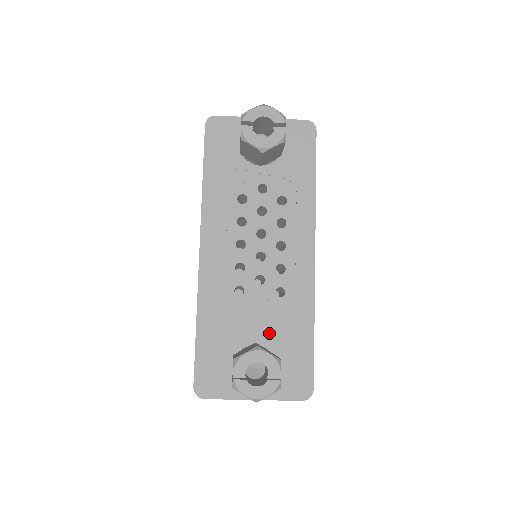
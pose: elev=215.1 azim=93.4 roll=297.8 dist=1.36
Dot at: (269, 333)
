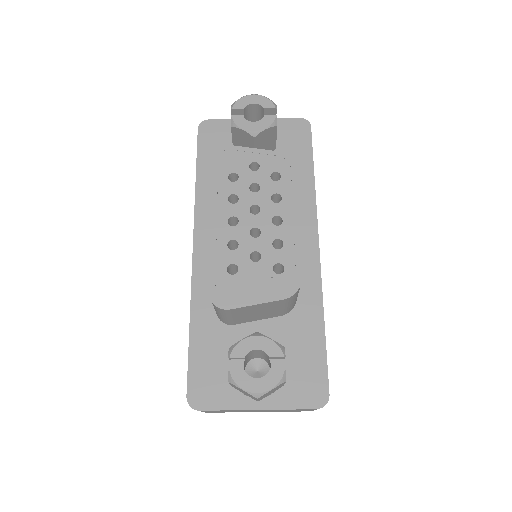
Dot at: (273, 331)
